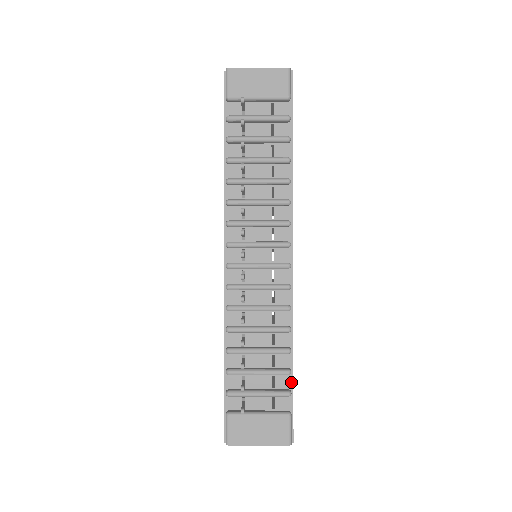
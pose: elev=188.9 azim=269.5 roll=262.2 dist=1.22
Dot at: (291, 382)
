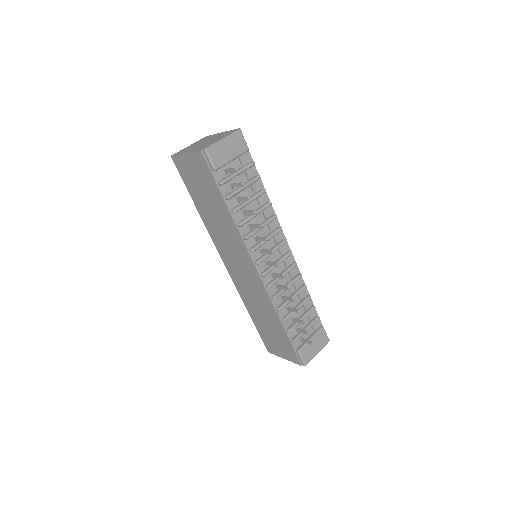
Dot at: (315, 311)
